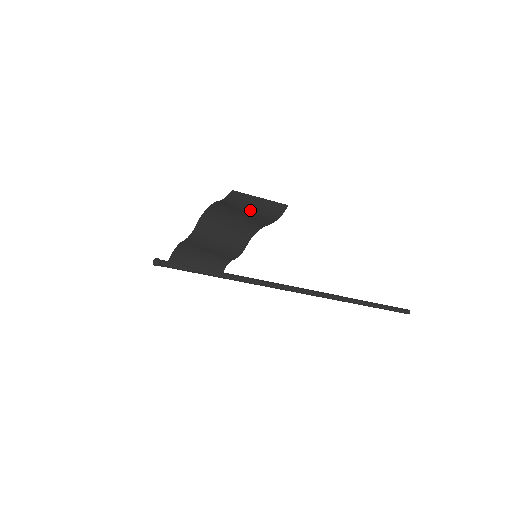
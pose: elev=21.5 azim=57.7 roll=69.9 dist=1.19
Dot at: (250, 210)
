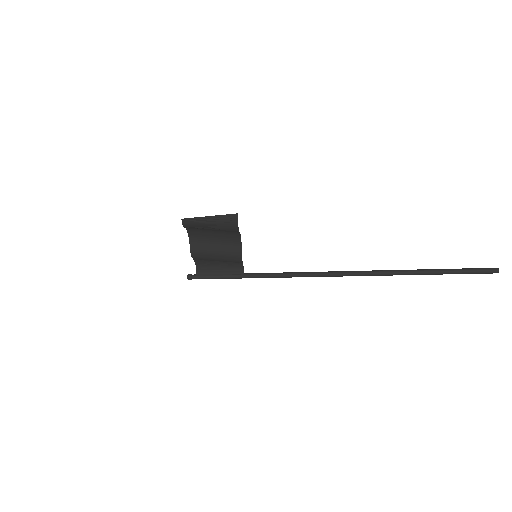
Dot at: (210, 227)
